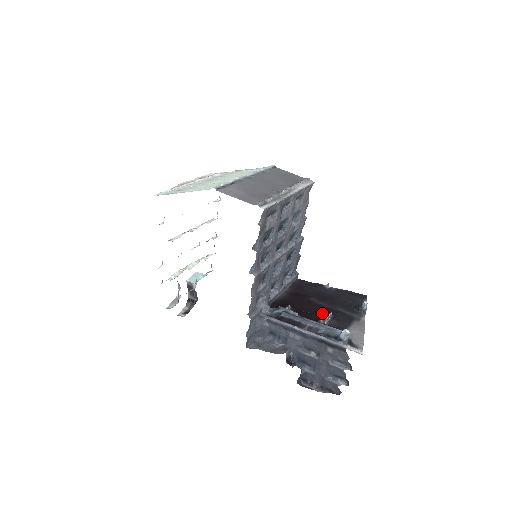
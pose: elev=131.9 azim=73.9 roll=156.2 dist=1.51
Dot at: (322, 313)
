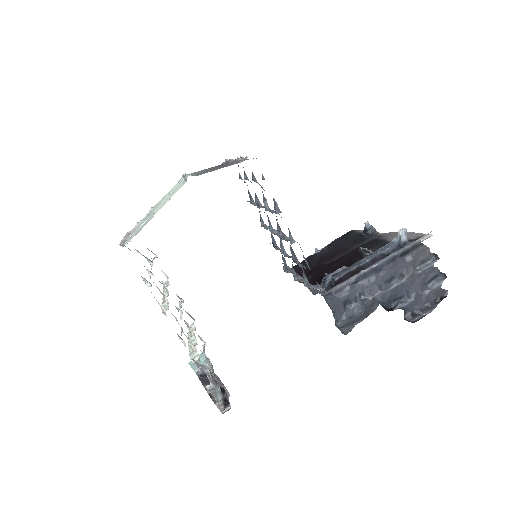
Dot at: (354, 256)
